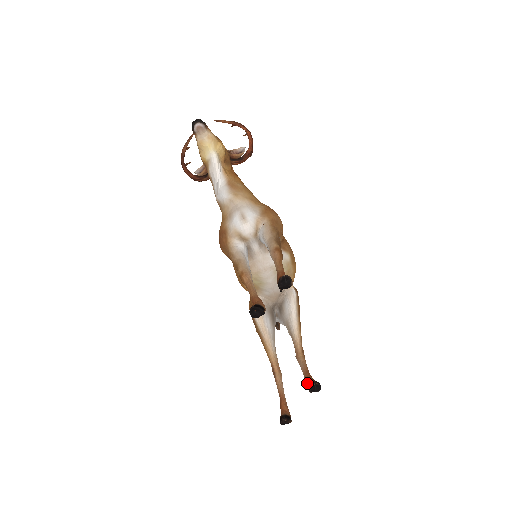
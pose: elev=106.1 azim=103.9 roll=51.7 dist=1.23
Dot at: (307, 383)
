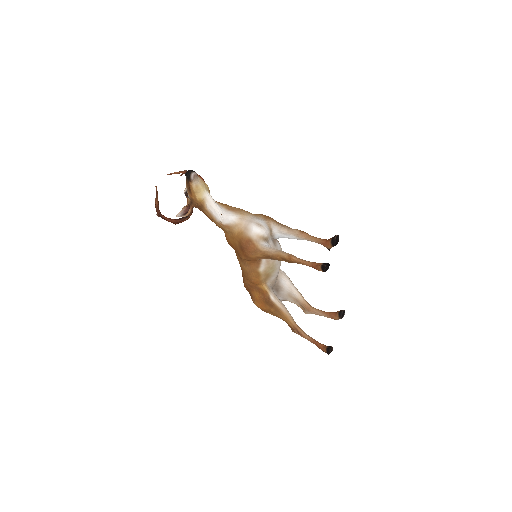
Dot at: (334, 316)
